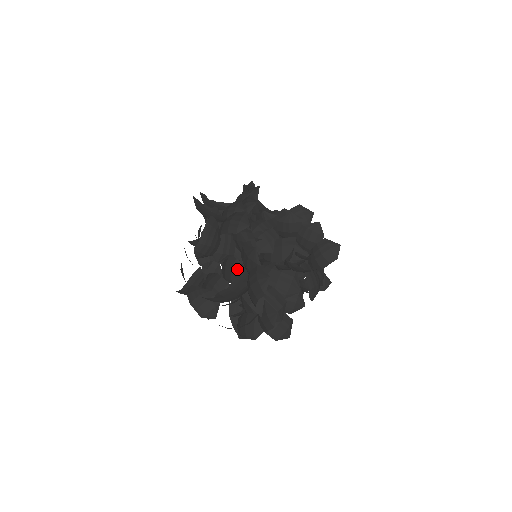
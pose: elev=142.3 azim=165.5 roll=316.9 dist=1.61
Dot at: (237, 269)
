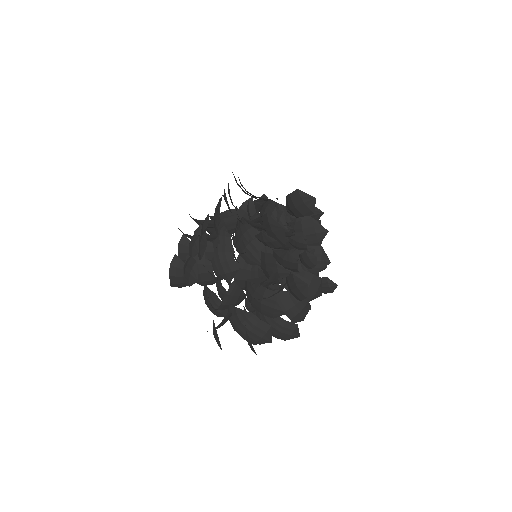
Dot at: (230, 282)
